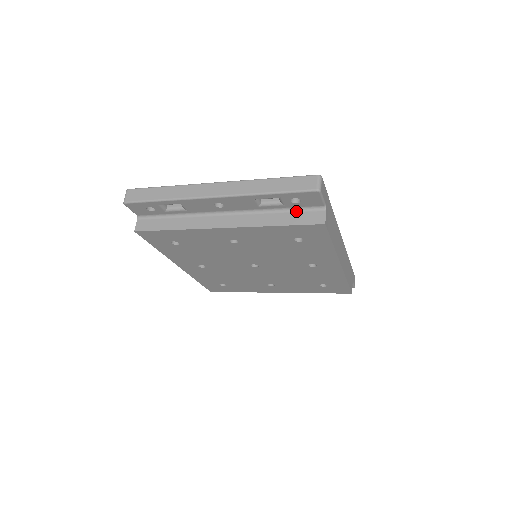
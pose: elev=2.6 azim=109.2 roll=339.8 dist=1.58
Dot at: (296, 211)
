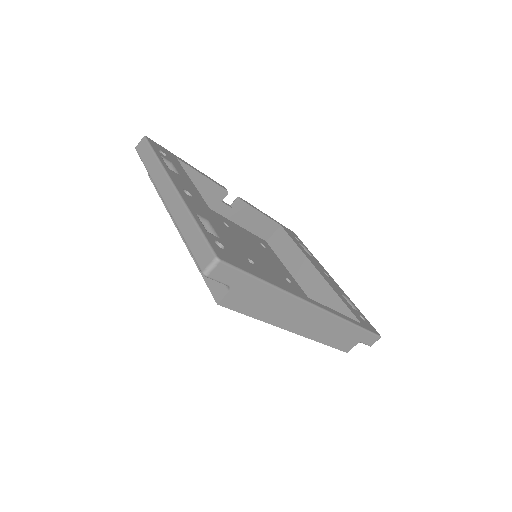
Dot at: occluded
